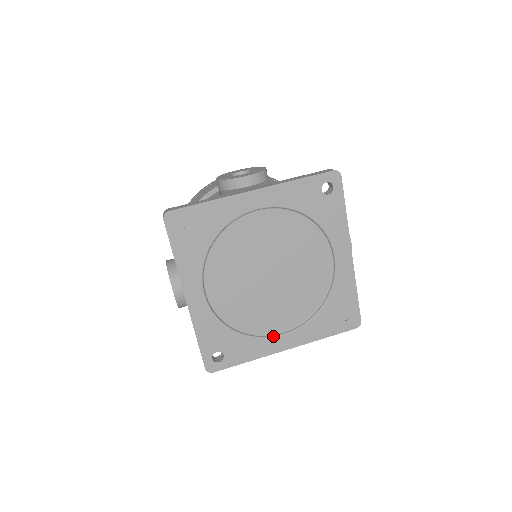
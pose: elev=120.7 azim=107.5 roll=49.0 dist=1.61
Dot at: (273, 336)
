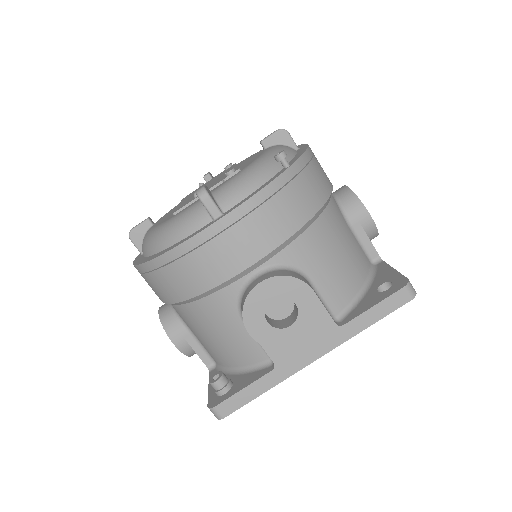
Dot at: occluded
